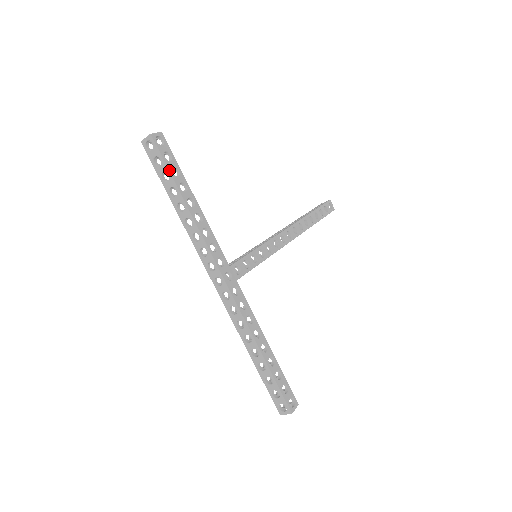
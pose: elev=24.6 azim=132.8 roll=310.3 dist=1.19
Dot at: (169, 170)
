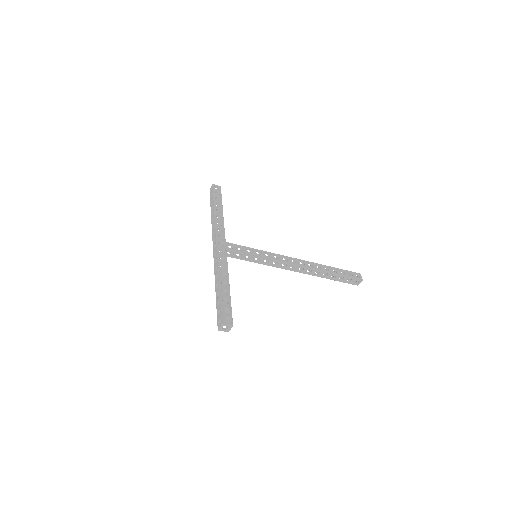
Dot at: (214, 197)
